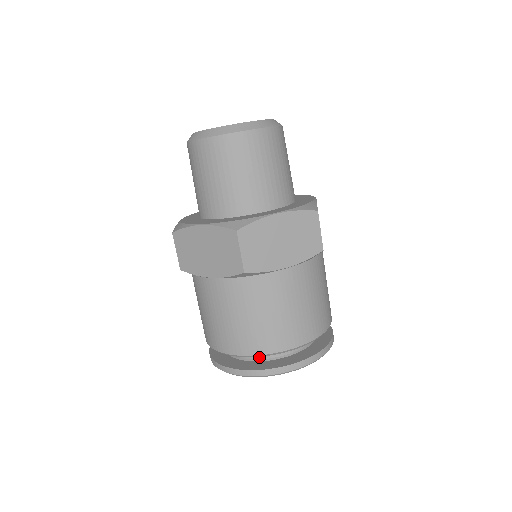
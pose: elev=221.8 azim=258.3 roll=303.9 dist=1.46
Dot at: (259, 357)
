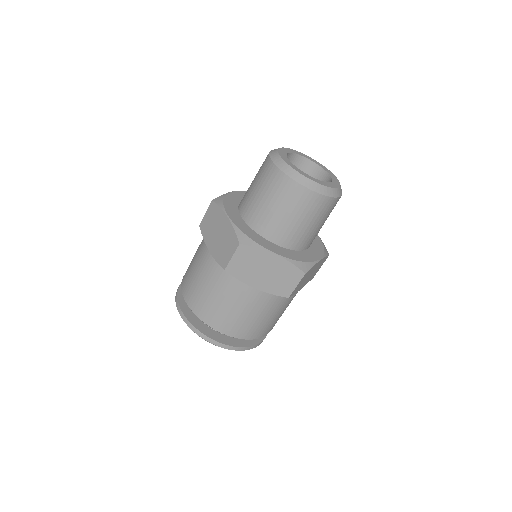
Dot at: occluded
